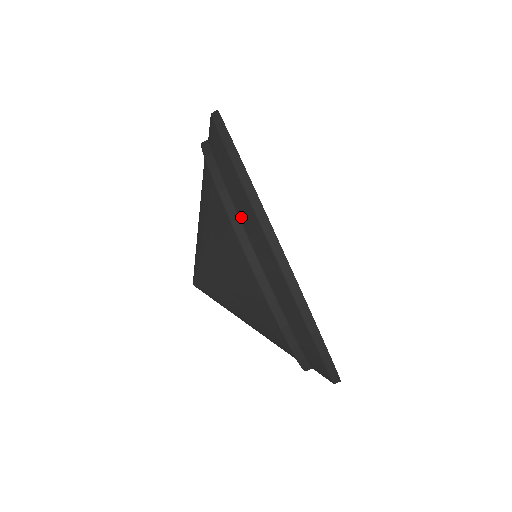
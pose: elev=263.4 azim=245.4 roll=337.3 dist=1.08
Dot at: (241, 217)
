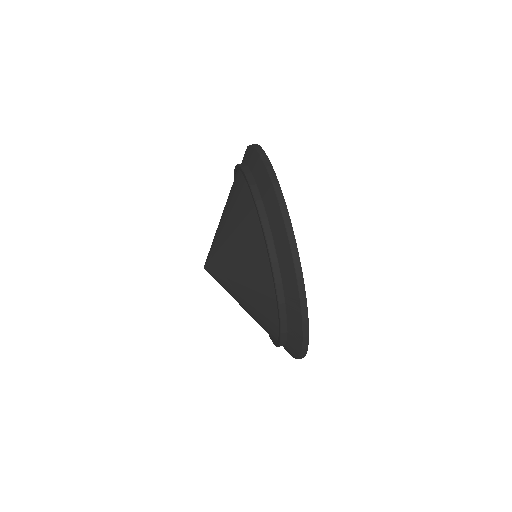
Dot at: occluded
